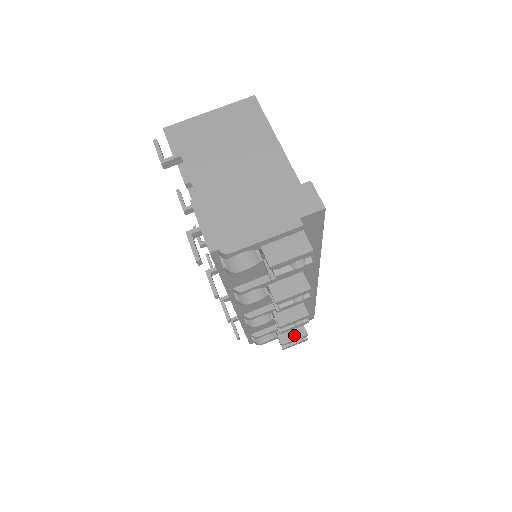
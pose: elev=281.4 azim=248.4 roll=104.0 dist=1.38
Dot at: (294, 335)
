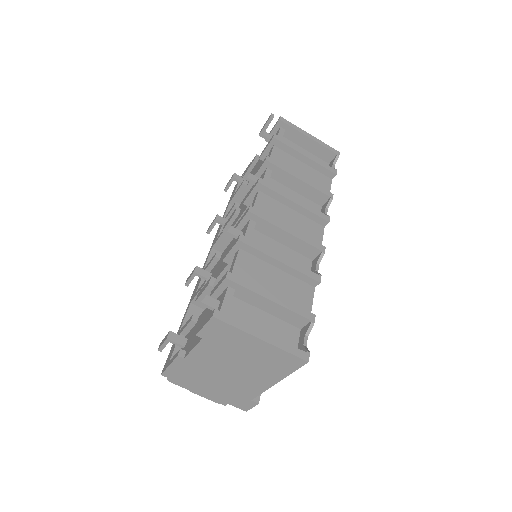
Dot at: occluded
